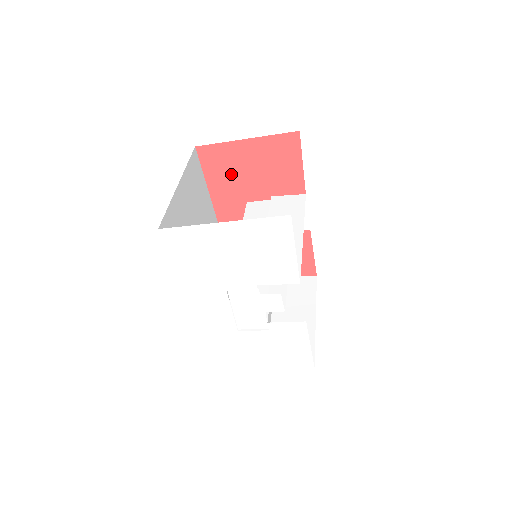
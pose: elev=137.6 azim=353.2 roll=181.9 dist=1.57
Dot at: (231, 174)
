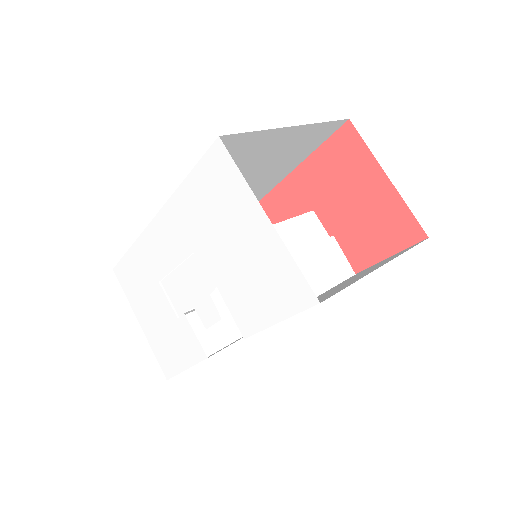
Dot at: (337, 177)
